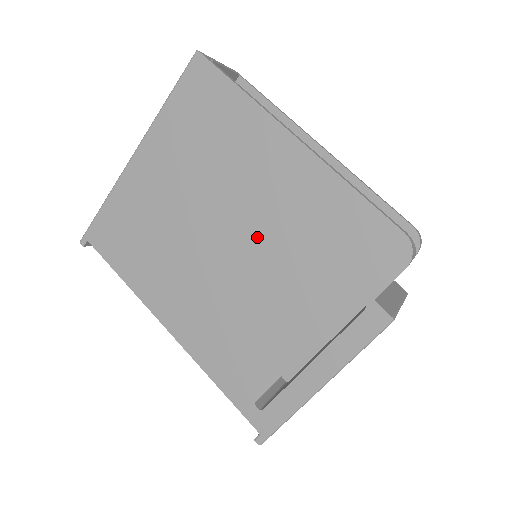
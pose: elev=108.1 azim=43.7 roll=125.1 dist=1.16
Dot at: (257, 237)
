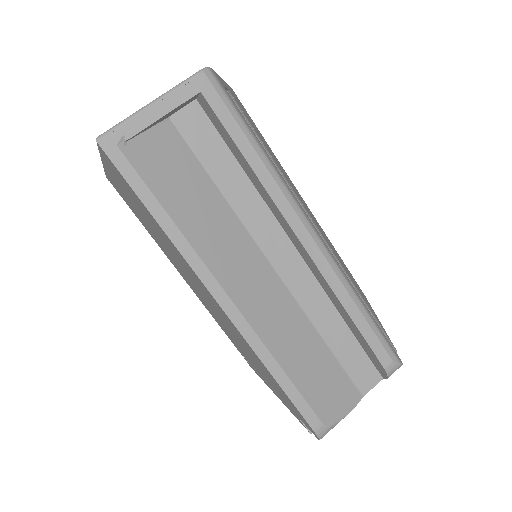
Dot at: (215, 311)
